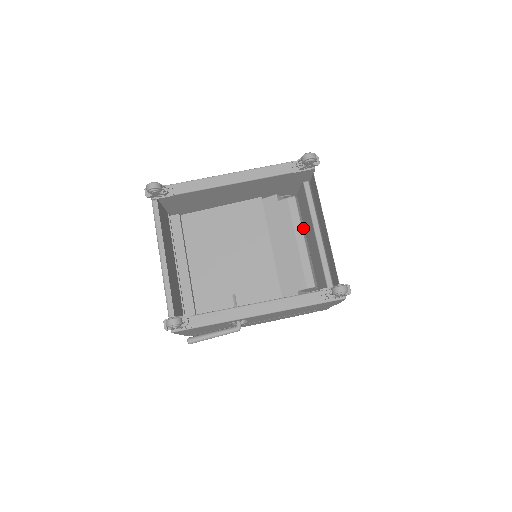
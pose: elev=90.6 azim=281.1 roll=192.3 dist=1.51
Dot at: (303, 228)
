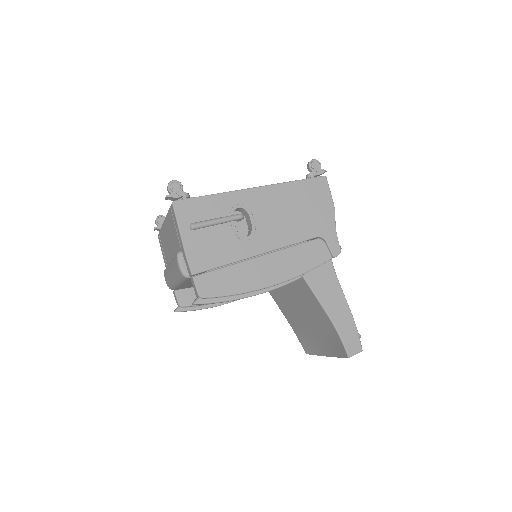
Dot at: occluded
